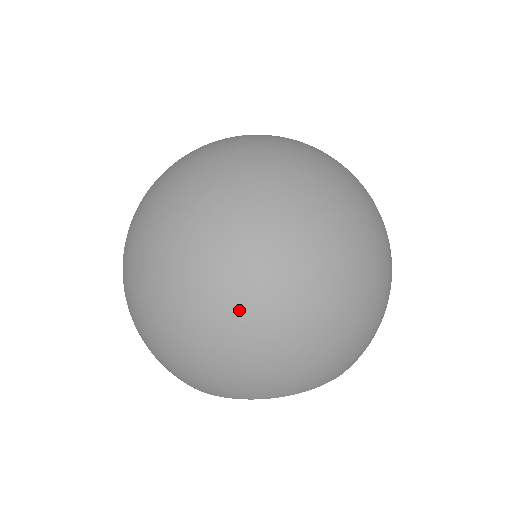
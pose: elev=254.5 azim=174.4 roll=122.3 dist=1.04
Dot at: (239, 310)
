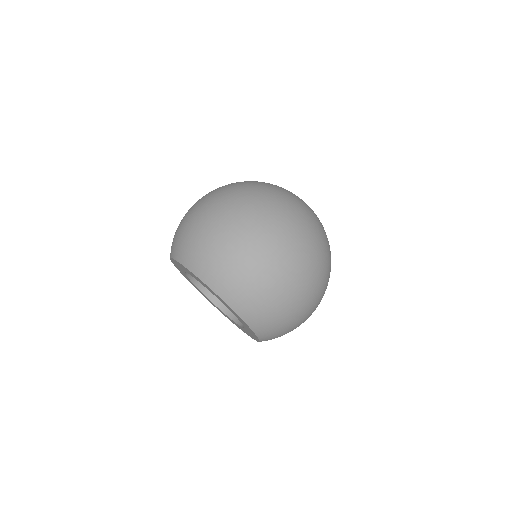
Dot at: (202, 199)
